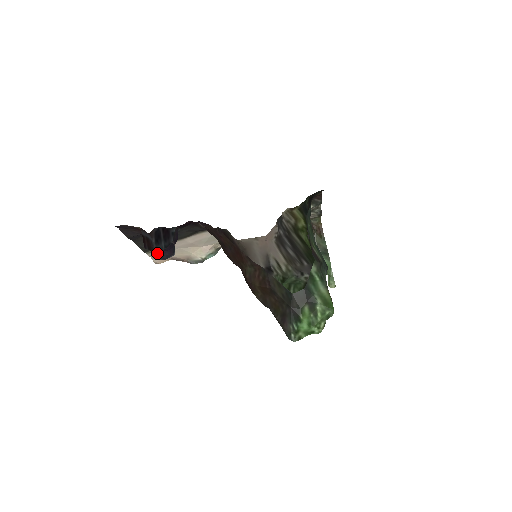
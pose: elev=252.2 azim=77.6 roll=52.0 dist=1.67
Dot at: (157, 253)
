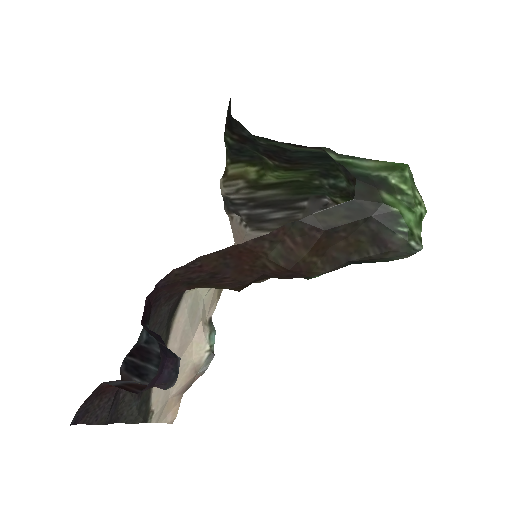
Dot at: (158, 381)
